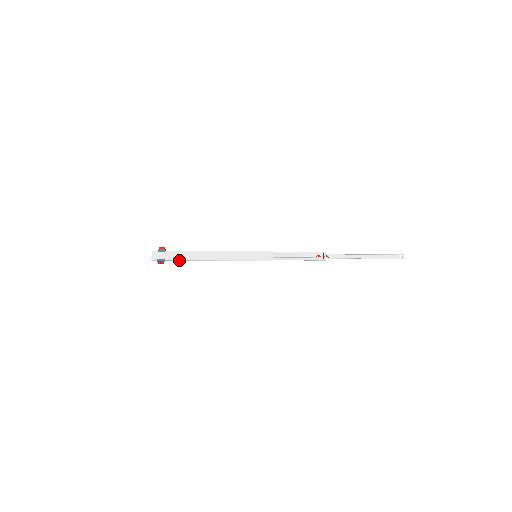
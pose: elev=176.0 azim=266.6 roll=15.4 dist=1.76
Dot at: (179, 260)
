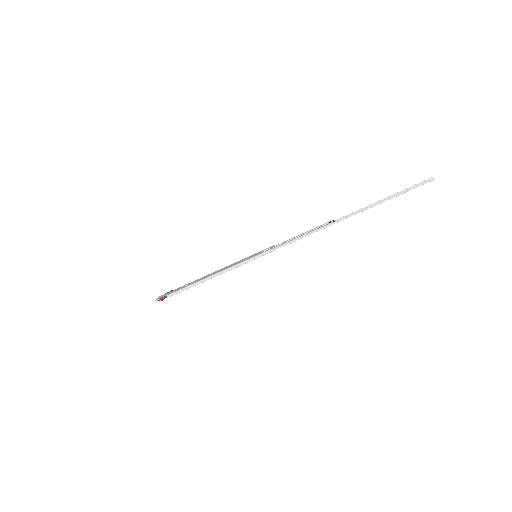
Dot at: (179, 290)
